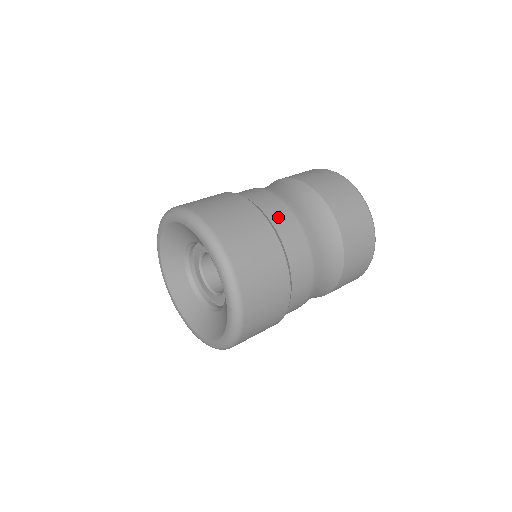
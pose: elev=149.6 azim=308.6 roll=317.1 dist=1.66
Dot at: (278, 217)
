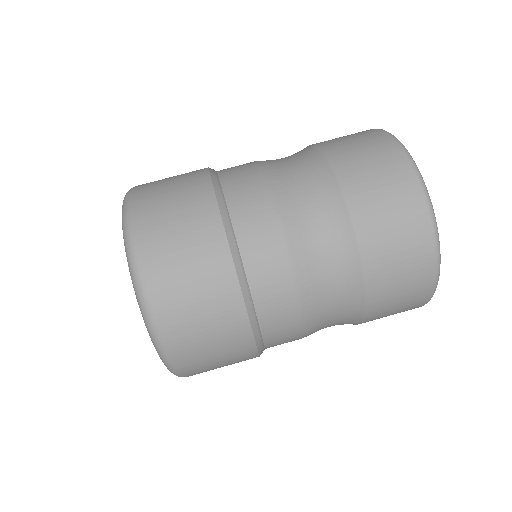
Dot at: (278, 339)
